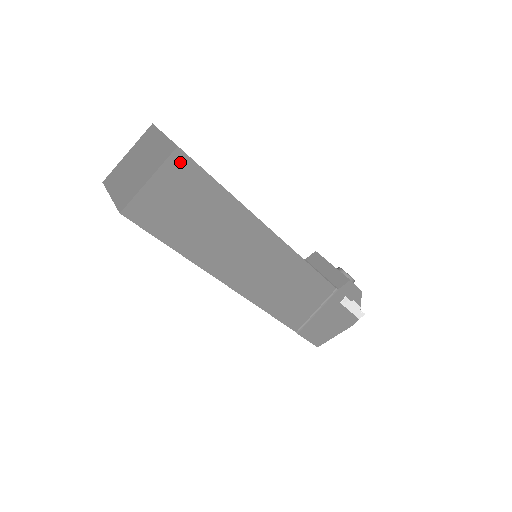
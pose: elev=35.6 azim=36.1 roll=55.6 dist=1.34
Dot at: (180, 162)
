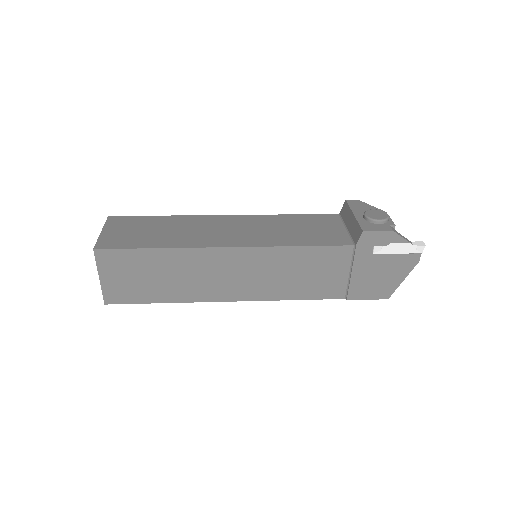
Dot at: (105, 256)
